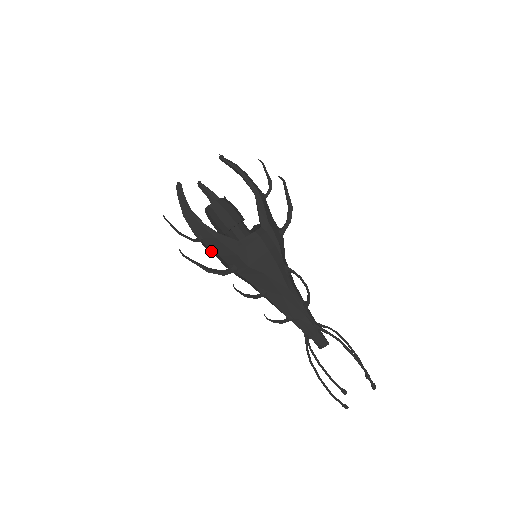
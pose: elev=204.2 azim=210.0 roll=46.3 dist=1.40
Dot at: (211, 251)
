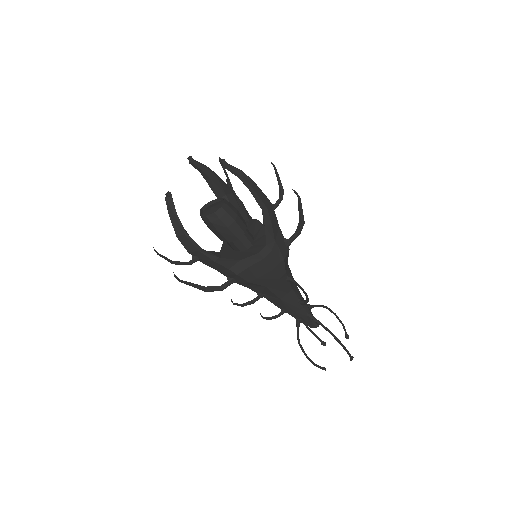
Dot at: occluded
